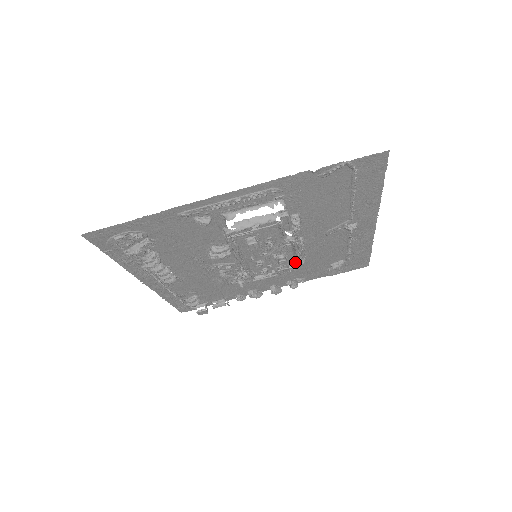
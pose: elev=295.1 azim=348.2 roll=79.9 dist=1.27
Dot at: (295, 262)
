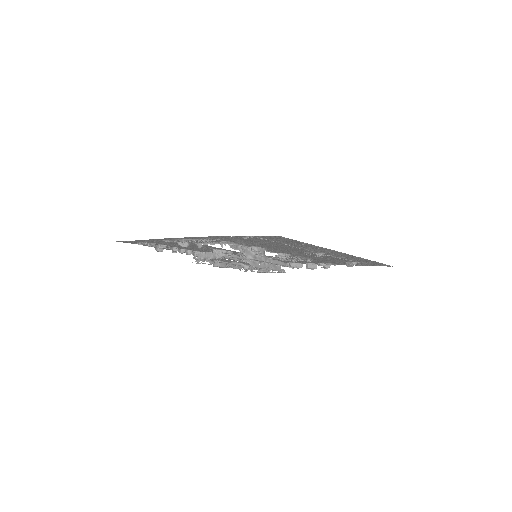
Dot at: occluded
